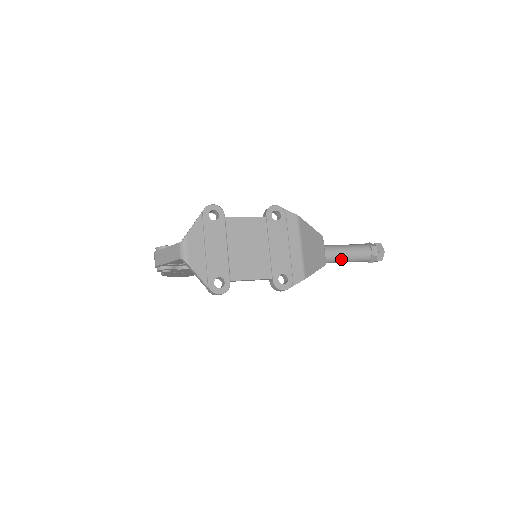
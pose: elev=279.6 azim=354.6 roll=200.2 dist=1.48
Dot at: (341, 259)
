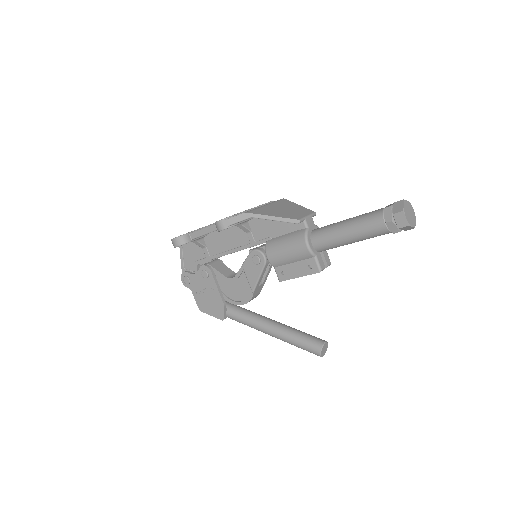
Dot at: (339, 227)
